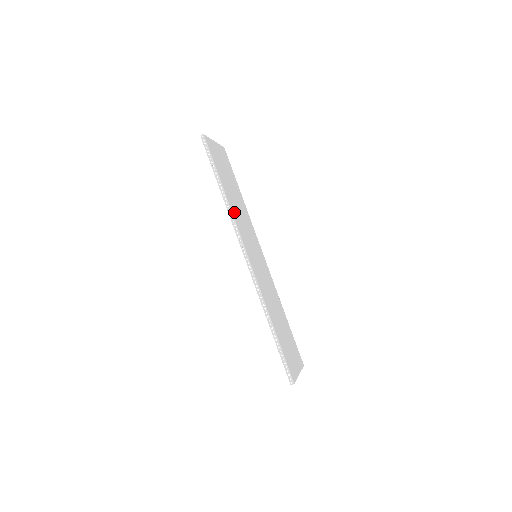
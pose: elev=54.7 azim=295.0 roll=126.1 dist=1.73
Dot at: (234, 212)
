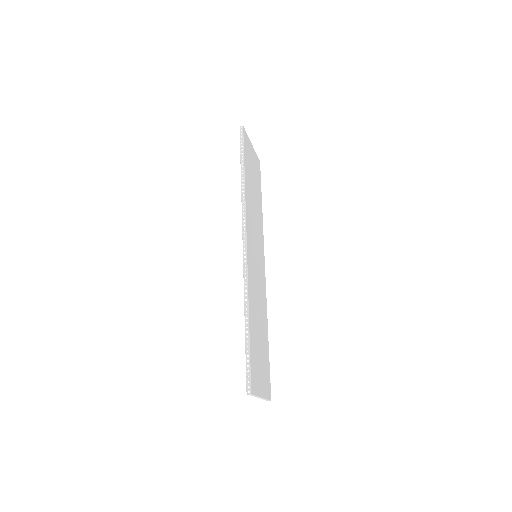
Dot at: (248, 201)
